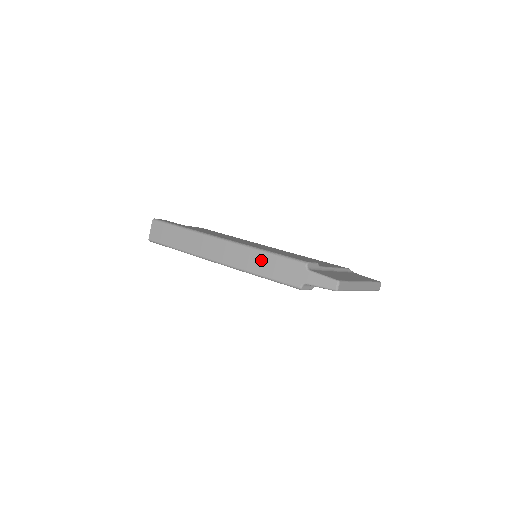
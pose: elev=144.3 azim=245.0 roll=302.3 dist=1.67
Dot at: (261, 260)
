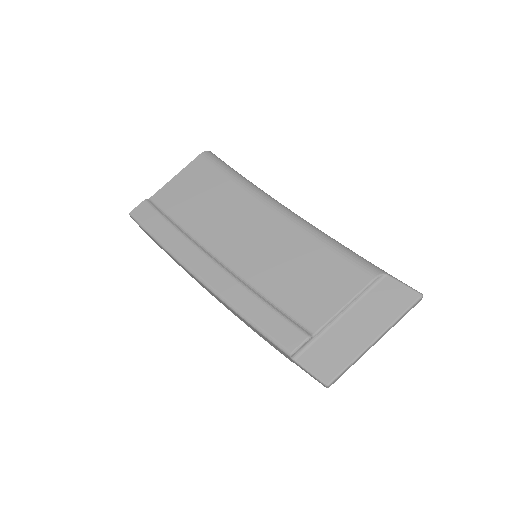
Dot at: occluded
